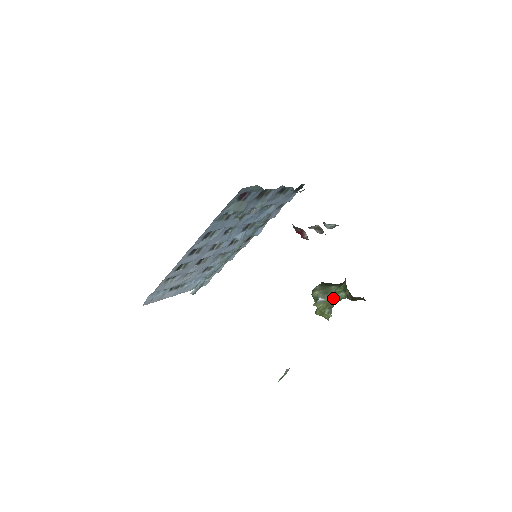
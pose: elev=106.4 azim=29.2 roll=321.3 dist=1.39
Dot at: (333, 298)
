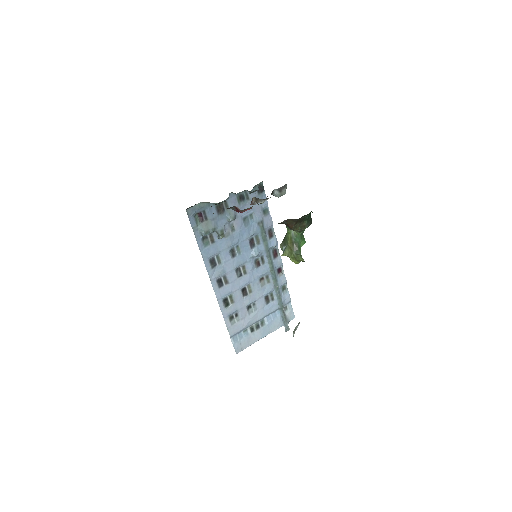
Dot at: (290, 240)
